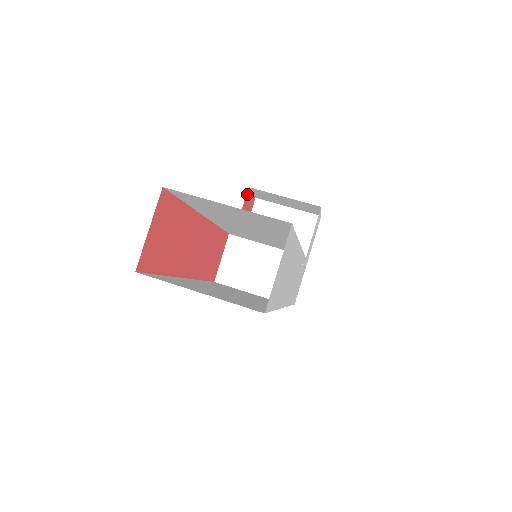
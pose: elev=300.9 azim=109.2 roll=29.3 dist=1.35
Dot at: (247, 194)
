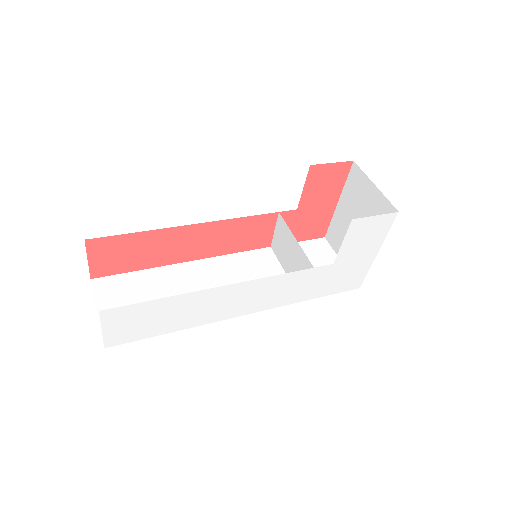
Dot at: (313, 170)
